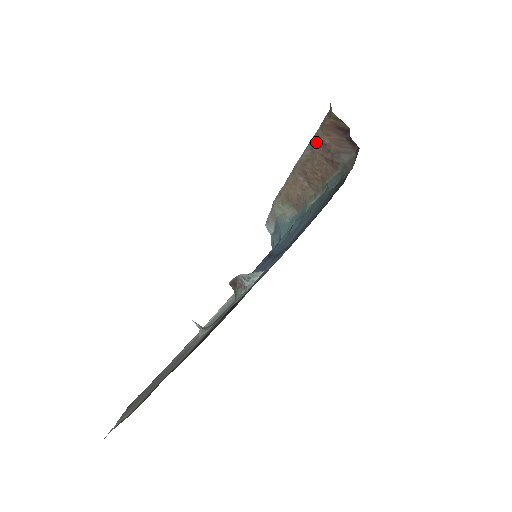
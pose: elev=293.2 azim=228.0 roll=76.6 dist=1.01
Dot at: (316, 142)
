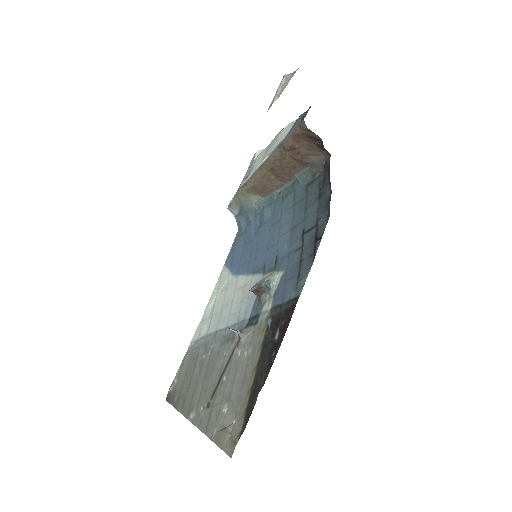
Dot at: (286, 147)
